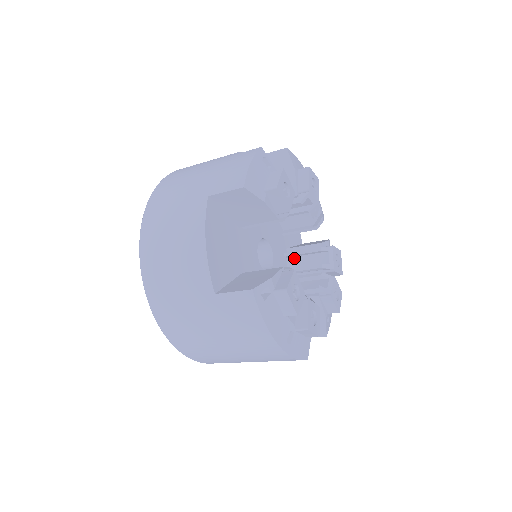
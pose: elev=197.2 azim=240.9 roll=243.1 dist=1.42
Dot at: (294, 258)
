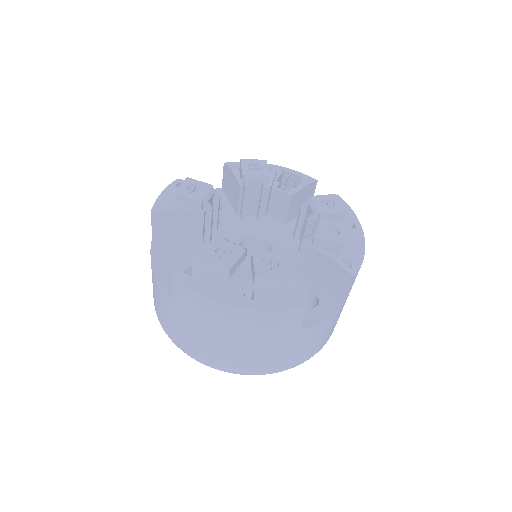
Dot at: (301, 234)
